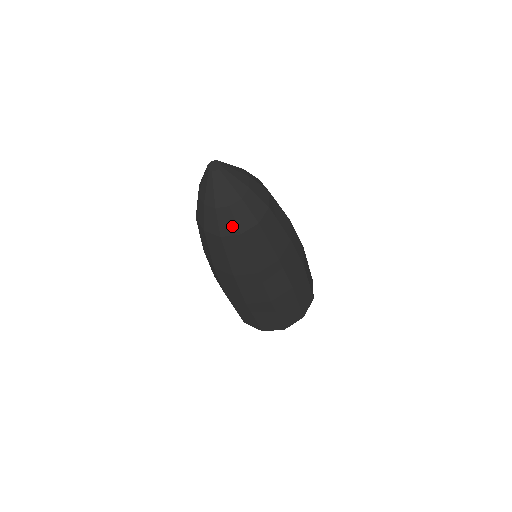
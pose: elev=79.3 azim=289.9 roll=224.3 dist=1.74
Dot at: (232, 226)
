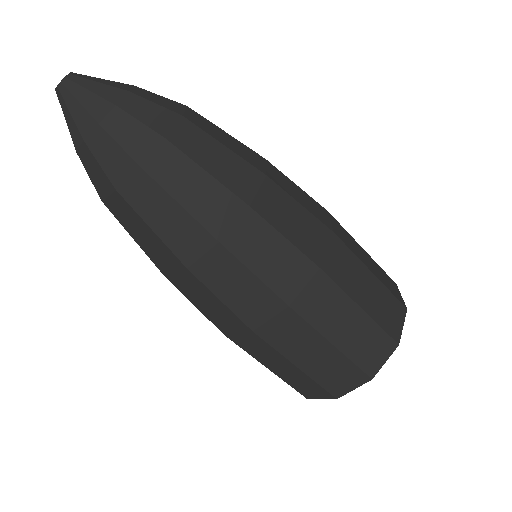
Dot at: (142, 134)
